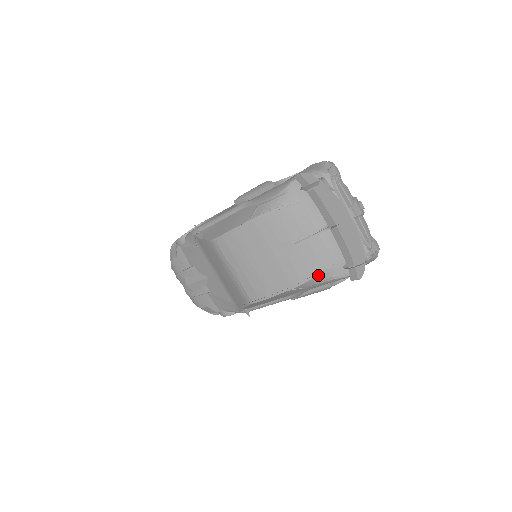
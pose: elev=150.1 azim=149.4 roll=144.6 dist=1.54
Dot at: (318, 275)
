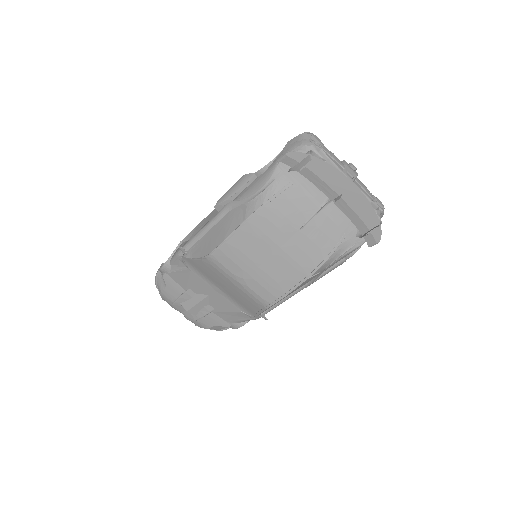
Dot at: (333, 253)
